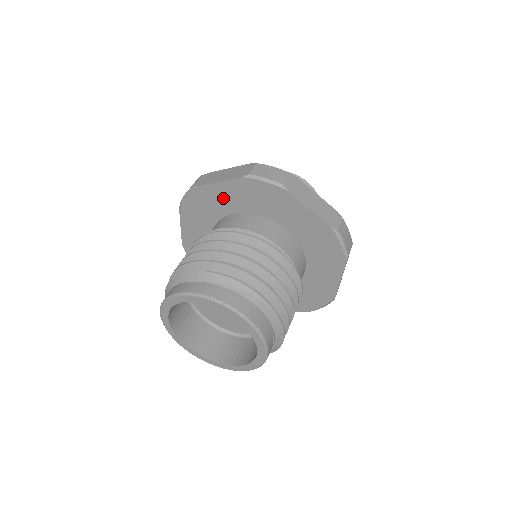
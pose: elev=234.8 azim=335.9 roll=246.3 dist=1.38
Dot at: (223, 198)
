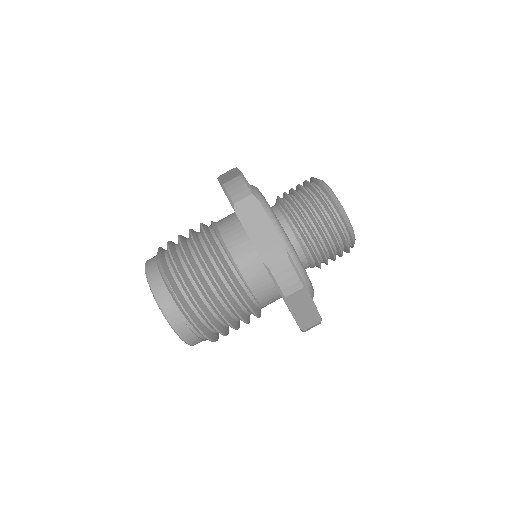
Dot at: occluded
